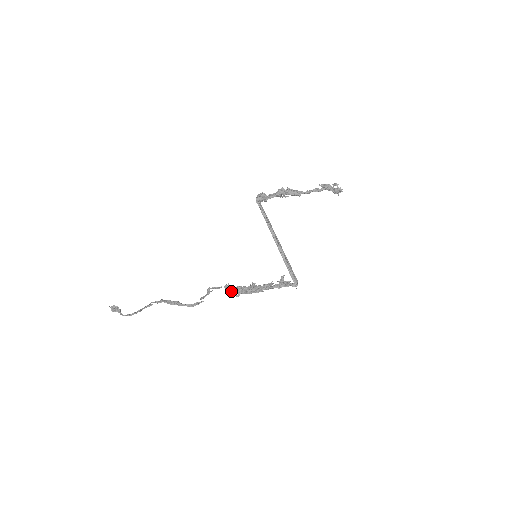
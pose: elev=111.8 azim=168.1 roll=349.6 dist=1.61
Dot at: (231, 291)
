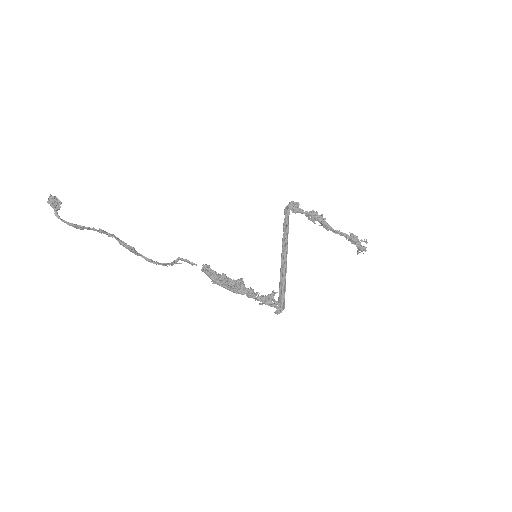
Dot at: (209, 274)
